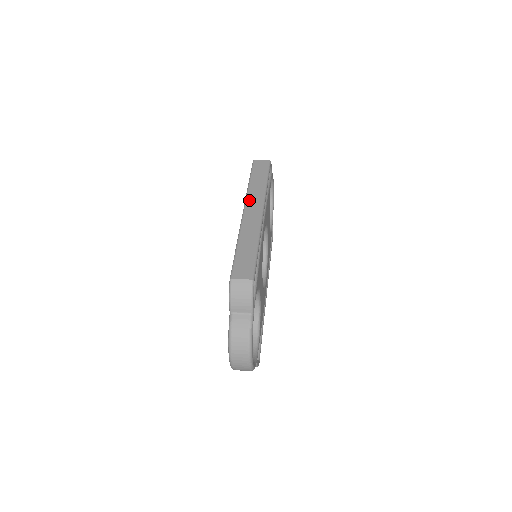
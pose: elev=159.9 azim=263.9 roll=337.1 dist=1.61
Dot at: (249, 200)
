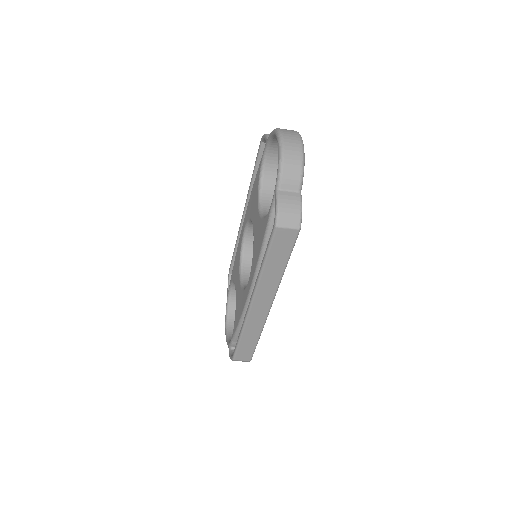
Dot at: occluded
